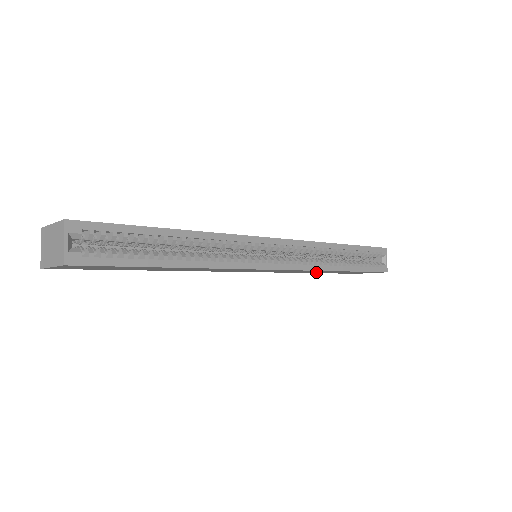
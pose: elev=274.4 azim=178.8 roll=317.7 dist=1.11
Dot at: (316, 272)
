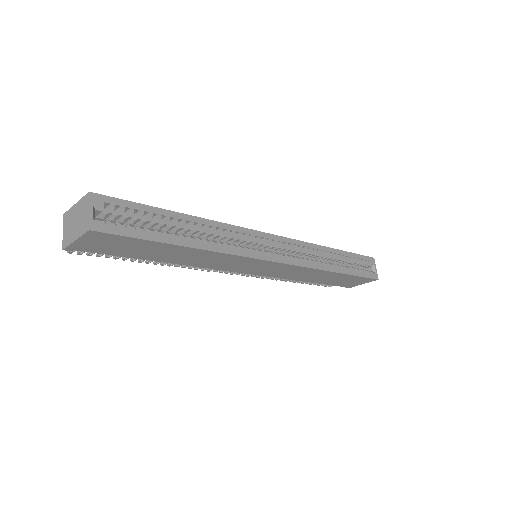
Dot at: (312, 278)
